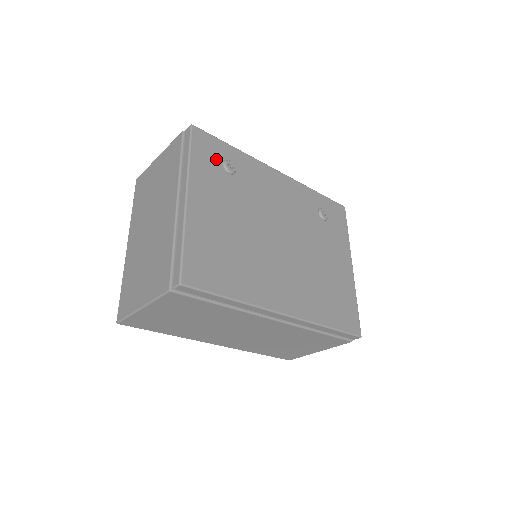
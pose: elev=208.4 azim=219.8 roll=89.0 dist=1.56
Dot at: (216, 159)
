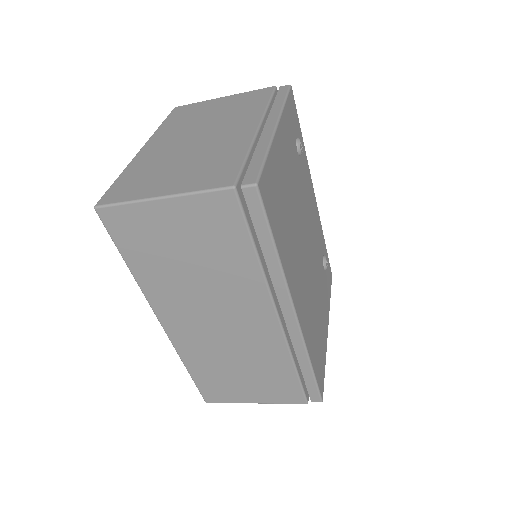
Dot at: (295, 129)
